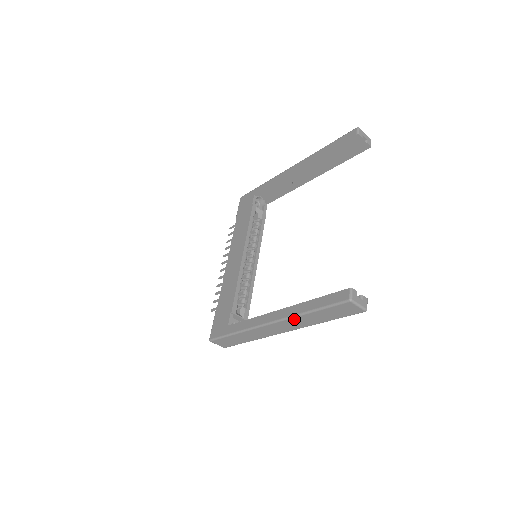
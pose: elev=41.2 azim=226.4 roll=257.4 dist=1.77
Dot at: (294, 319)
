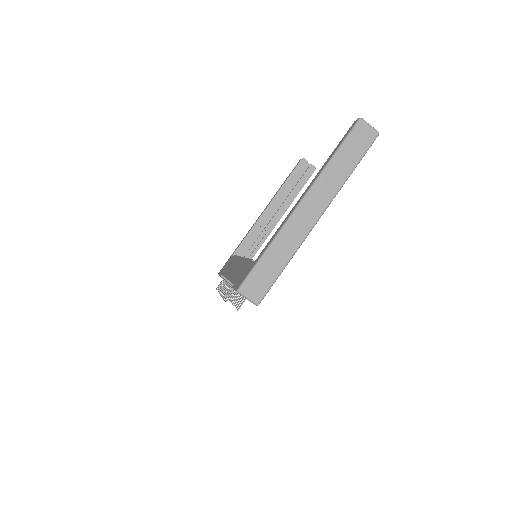
Dot at: (322, 178)
